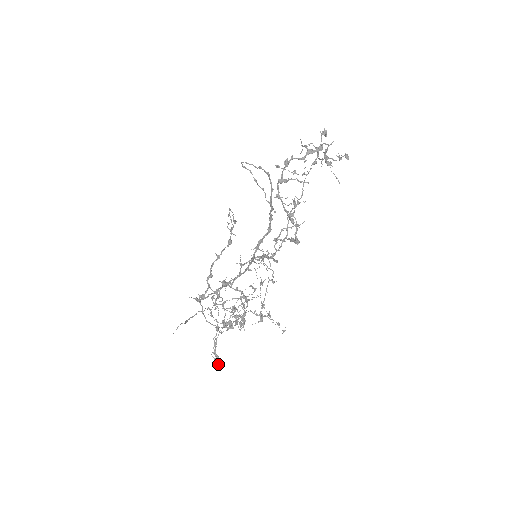
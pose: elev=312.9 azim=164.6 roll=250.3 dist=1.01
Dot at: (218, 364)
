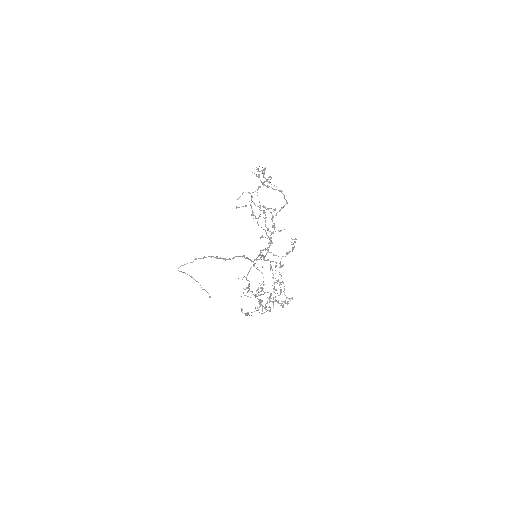
Dot at: occluded
